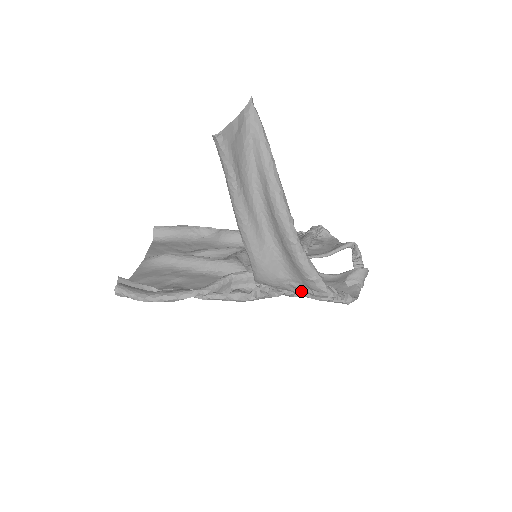
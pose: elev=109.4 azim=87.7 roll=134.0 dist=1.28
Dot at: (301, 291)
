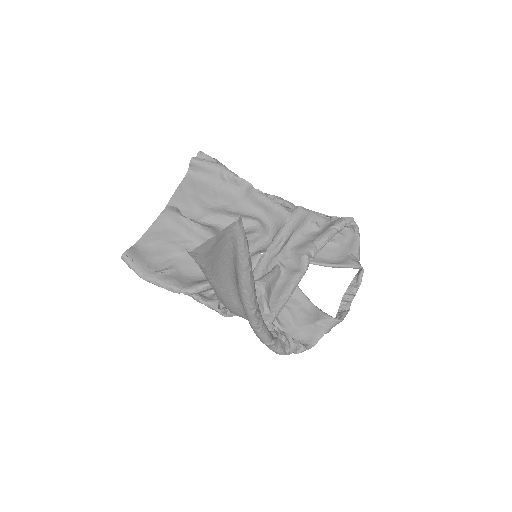
Dot at: occluded
